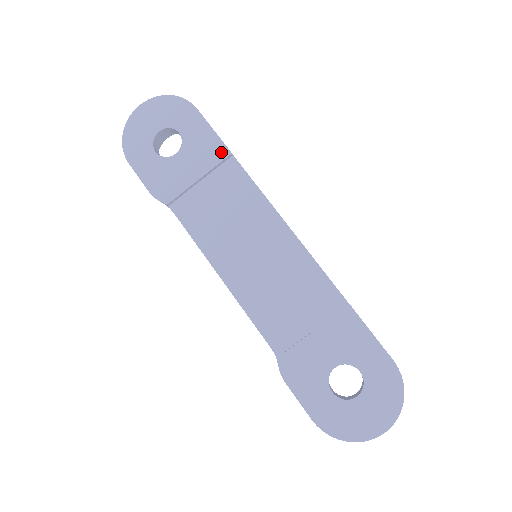
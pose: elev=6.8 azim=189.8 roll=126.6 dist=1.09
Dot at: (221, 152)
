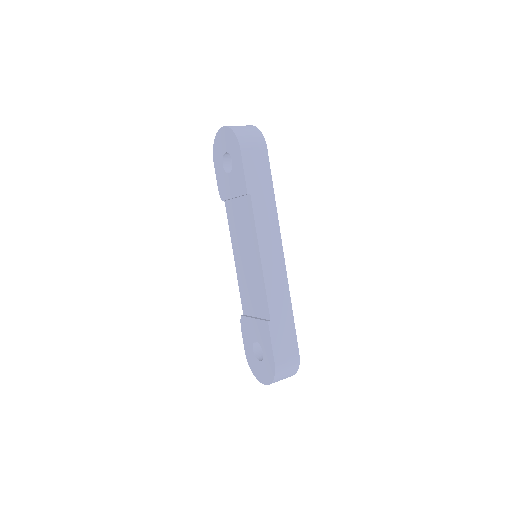
Dot at: (244, 189)
